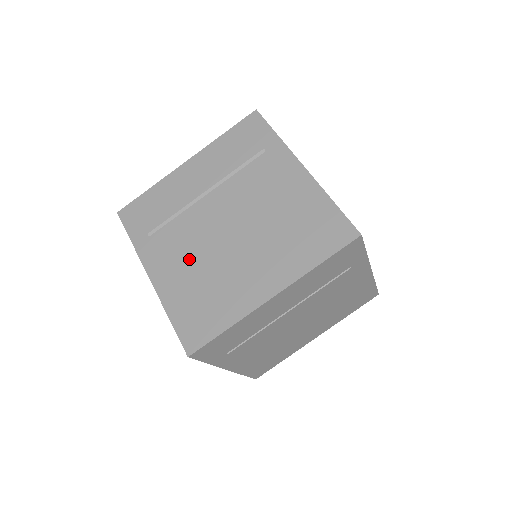
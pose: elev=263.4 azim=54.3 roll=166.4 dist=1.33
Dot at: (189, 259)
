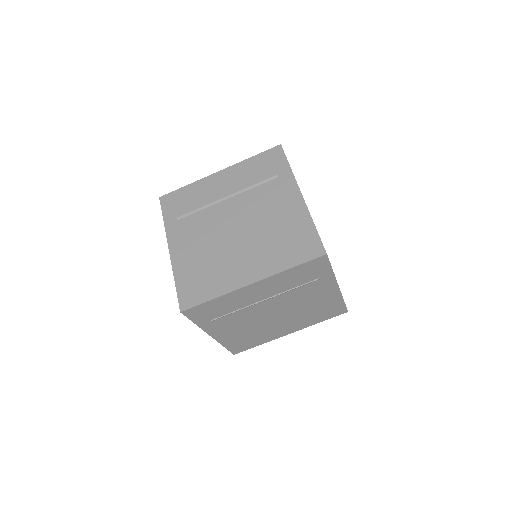
Dot at: (201, 243)
